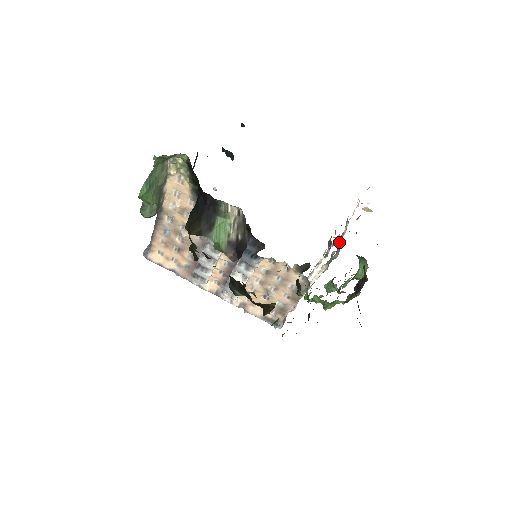
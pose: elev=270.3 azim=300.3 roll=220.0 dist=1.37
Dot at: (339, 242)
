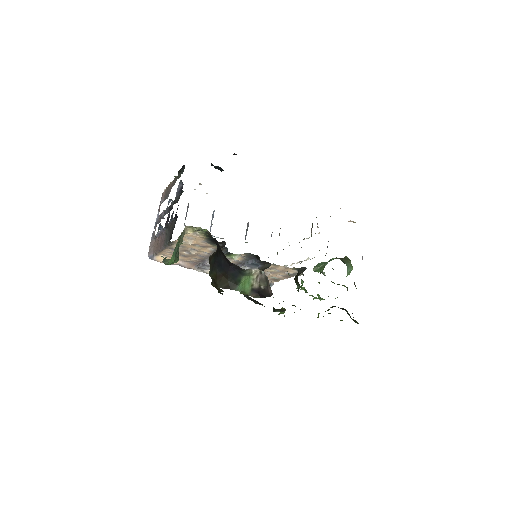
Dot at: occluded
